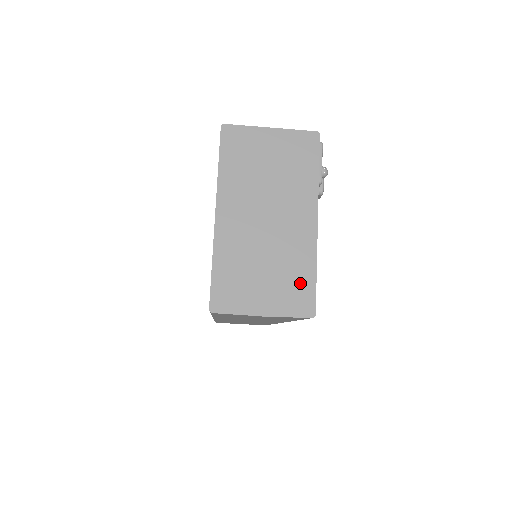
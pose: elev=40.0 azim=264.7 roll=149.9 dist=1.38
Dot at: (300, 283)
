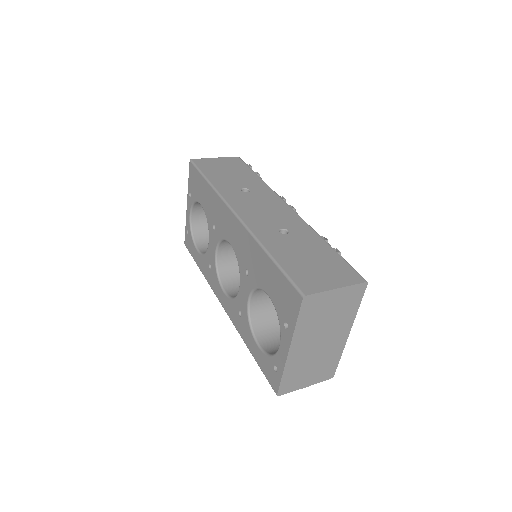
Dot at: (330, 366)
